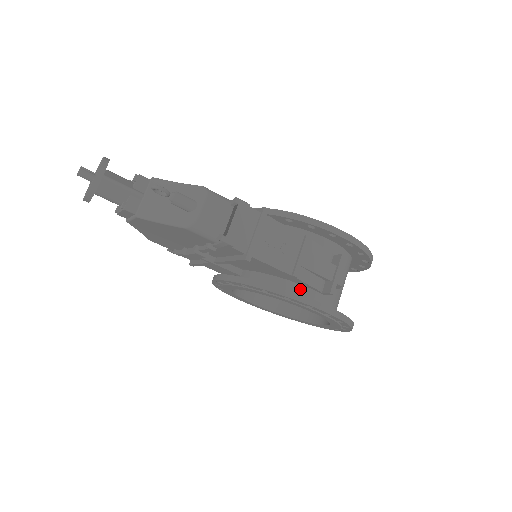
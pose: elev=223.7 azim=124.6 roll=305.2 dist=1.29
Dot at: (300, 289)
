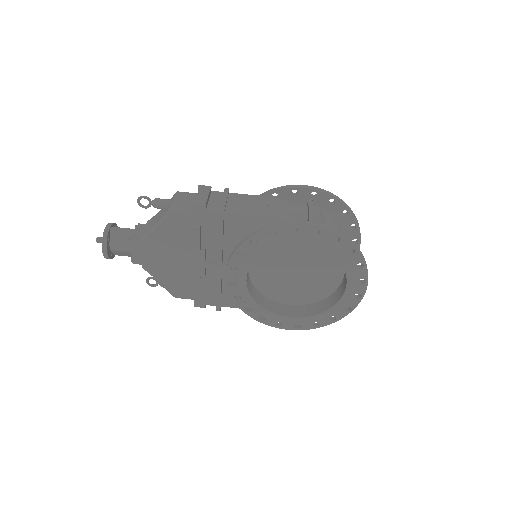
Dot at: occluded
